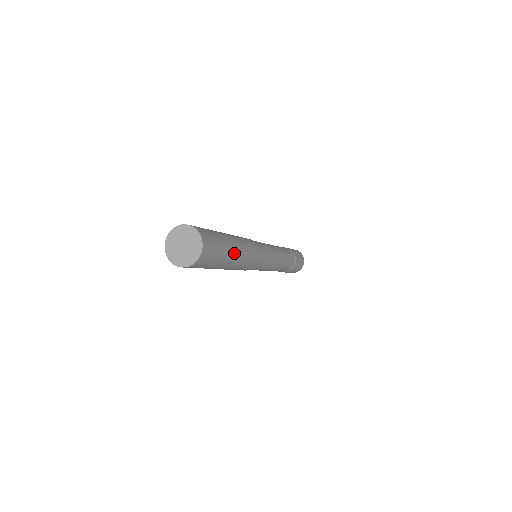
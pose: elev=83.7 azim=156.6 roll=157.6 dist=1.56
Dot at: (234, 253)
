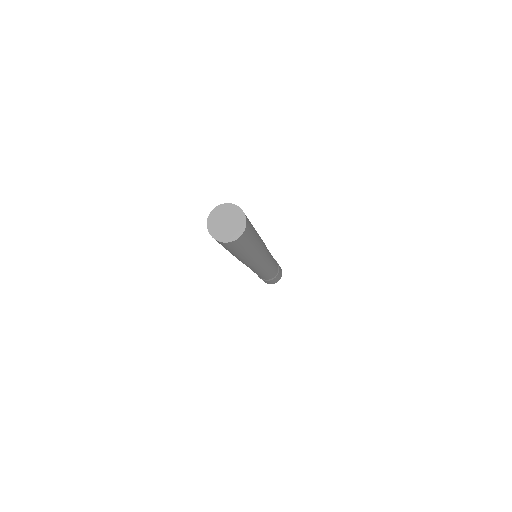
Dot at: occluded
